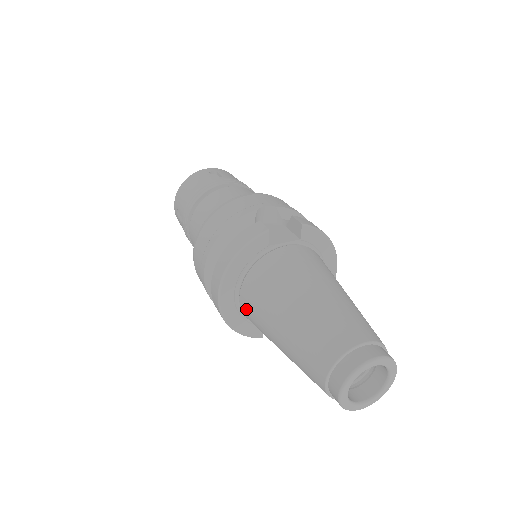
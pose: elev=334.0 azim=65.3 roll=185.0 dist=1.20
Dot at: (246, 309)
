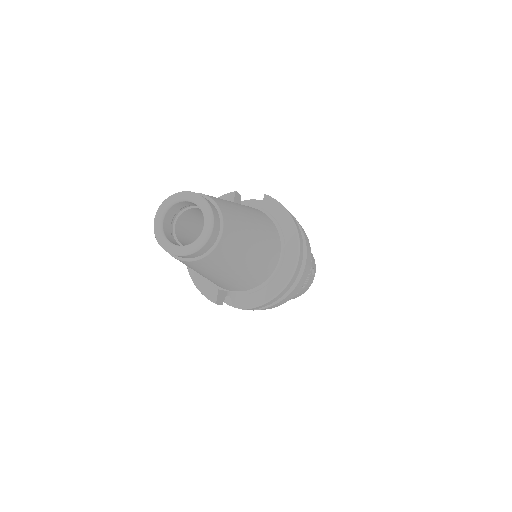
Dot at: occluded
